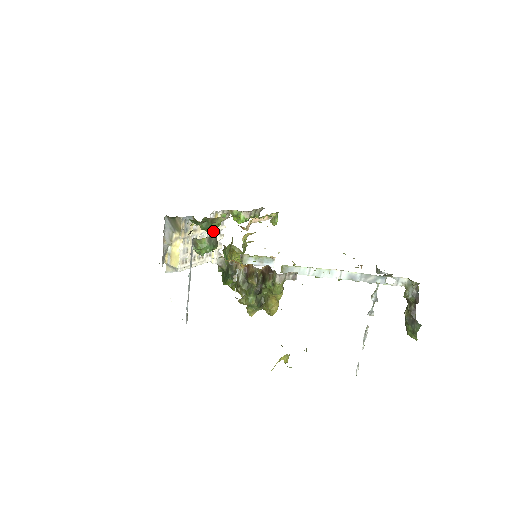
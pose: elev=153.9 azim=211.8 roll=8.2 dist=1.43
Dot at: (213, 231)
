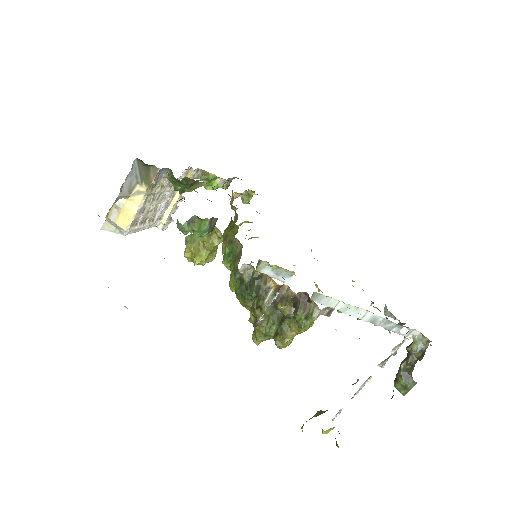
Dot at: occluded
